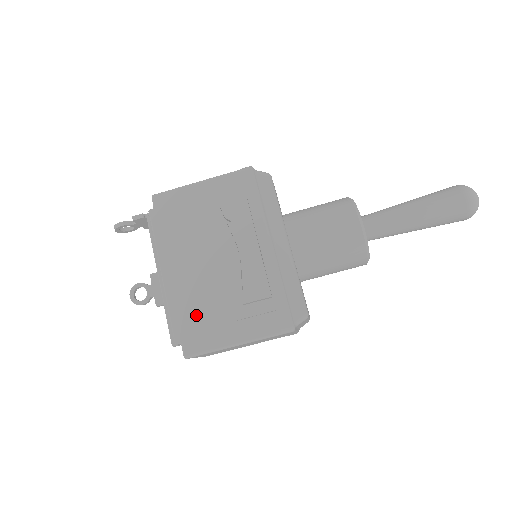
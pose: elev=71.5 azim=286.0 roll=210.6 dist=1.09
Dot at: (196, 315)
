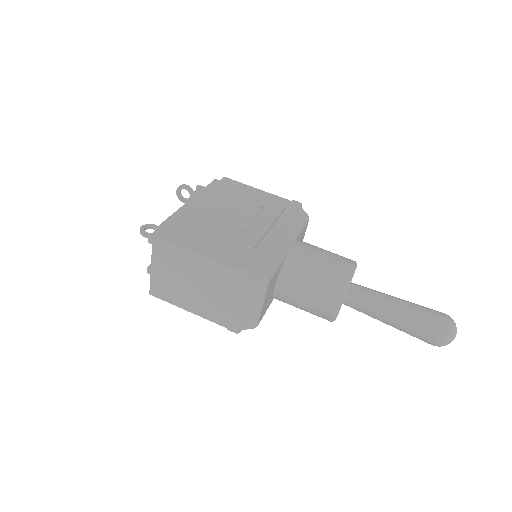
Dot at: (189, 227)
